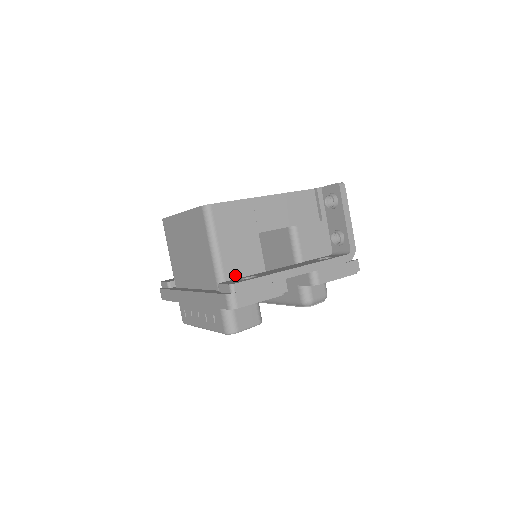
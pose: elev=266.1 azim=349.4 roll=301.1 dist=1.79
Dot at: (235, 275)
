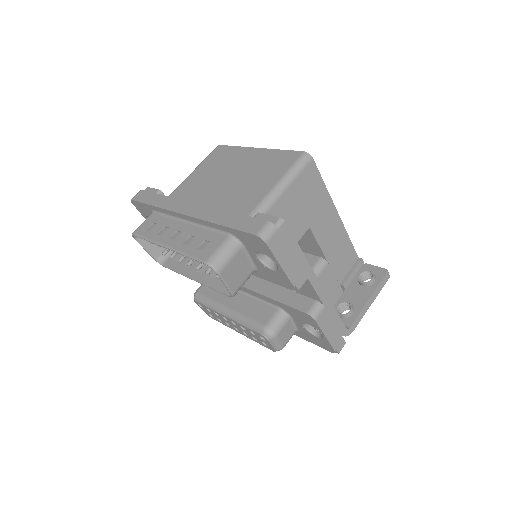
Dot at: occluded
